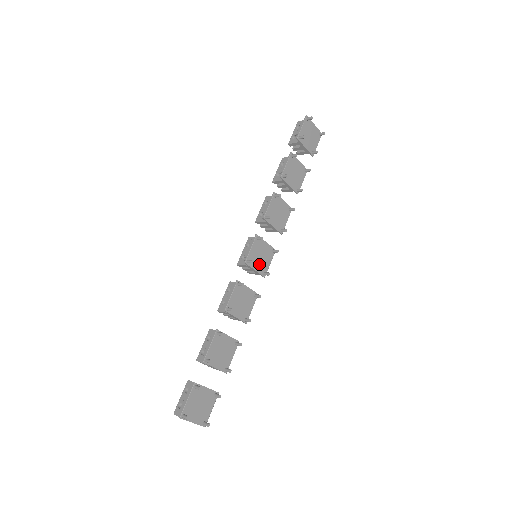
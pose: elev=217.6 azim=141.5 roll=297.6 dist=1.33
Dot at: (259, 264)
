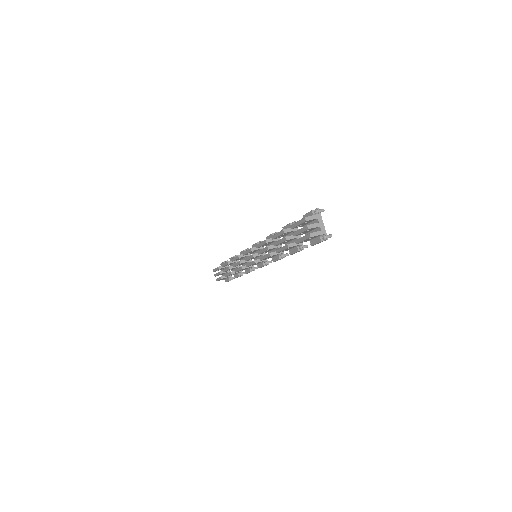
Dot at: occluded
